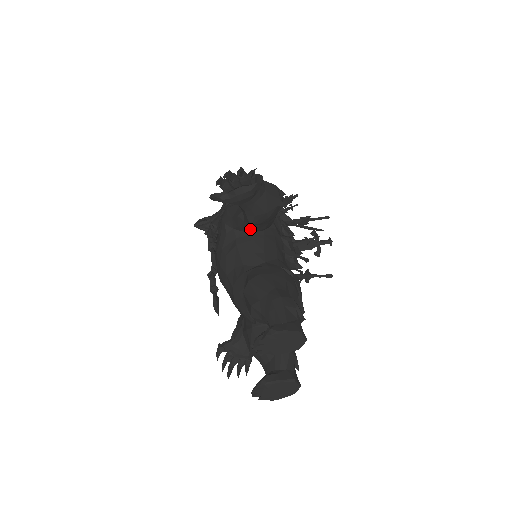
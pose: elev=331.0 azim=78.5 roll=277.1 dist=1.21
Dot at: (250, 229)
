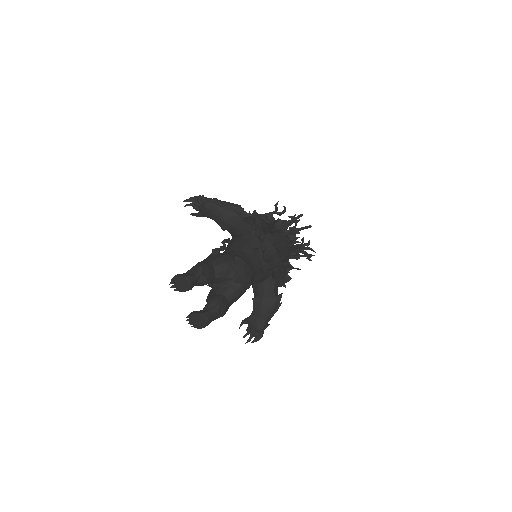
Dot at: (234, 235)
